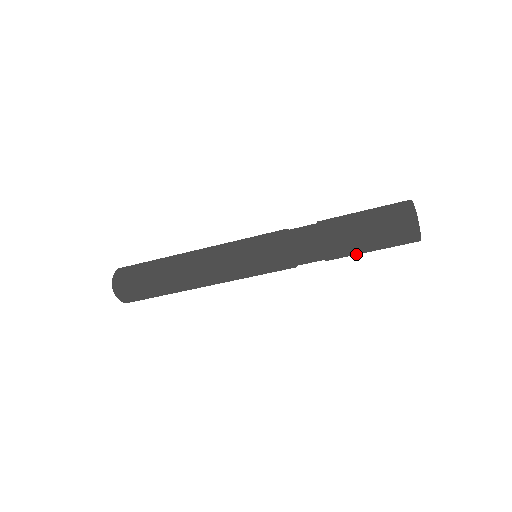
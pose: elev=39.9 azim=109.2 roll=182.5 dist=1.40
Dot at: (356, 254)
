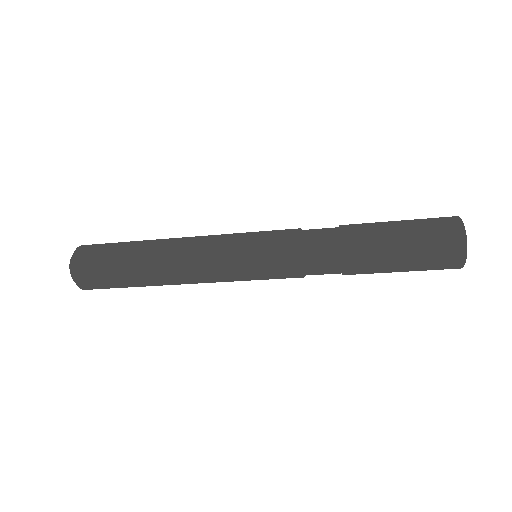
Dot at: (380, 272)
